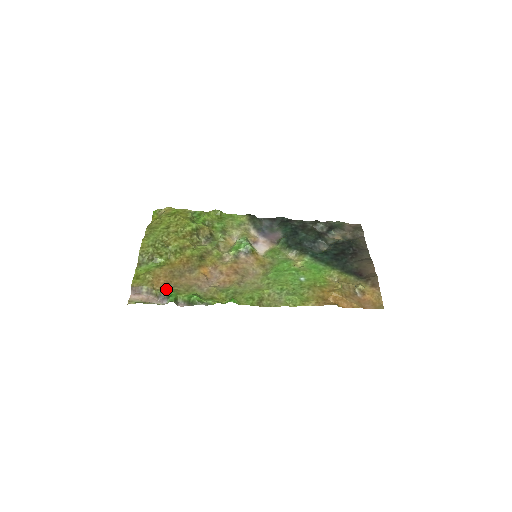
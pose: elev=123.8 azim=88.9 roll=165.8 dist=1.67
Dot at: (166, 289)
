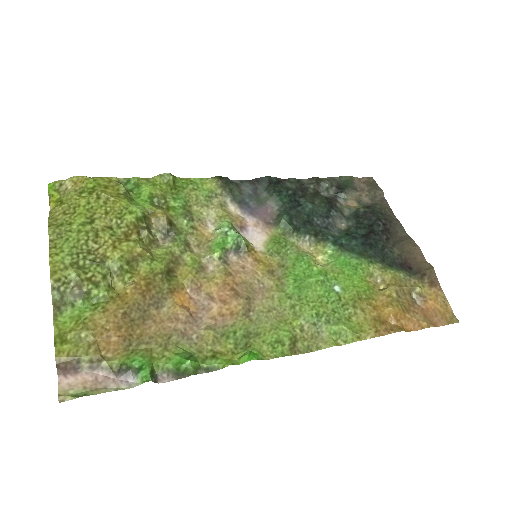
Dot at: (127, 354)
